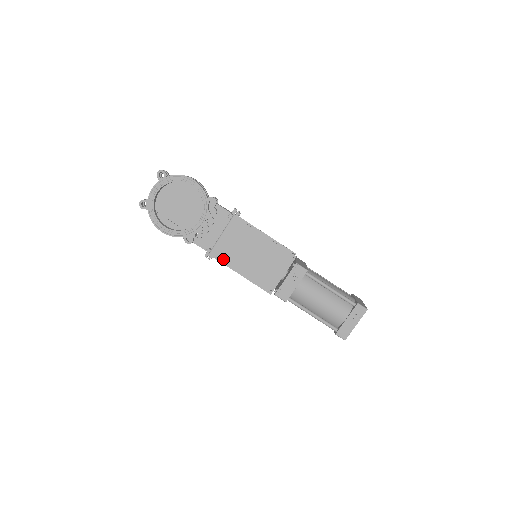
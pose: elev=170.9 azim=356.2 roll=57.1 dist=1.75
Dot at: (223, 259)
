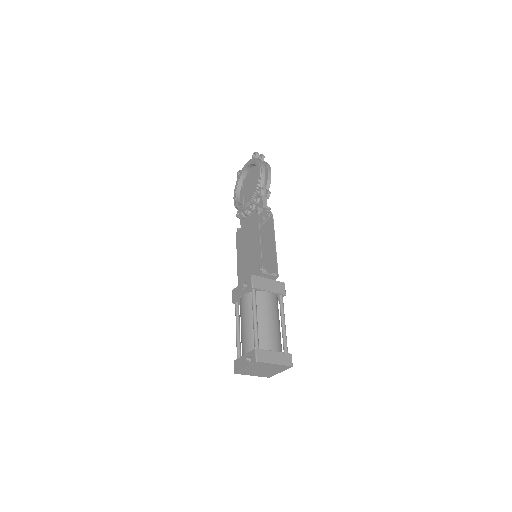
Dot at: (238, 241)
